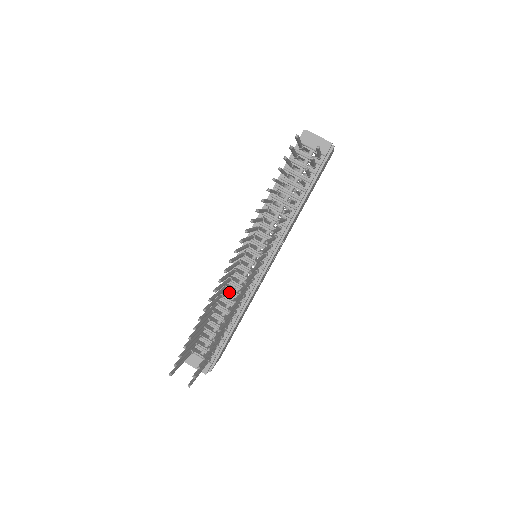
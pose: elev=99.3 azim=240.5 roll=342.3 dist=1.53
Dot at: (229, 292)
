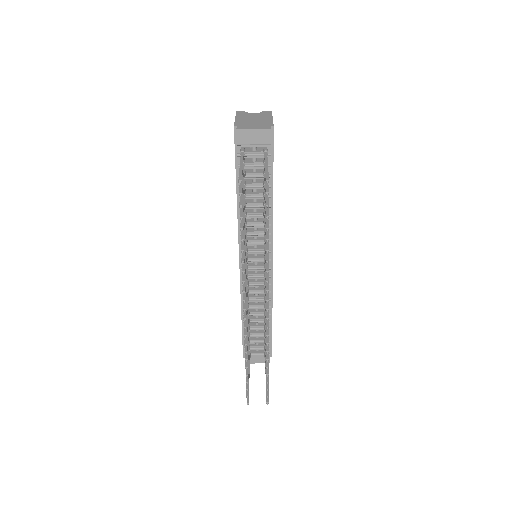
Dot at: (251, 300)
